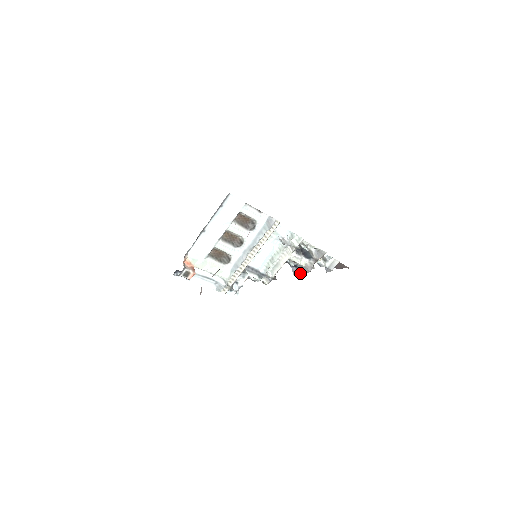
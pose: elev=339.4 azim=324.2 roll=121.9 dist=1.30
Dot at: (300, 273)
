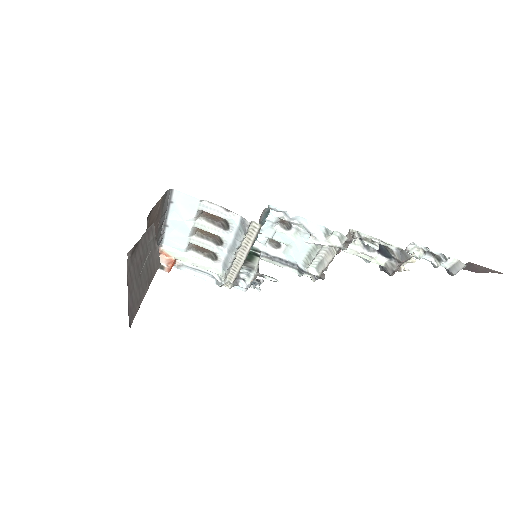
Dot at: (385, 272)
